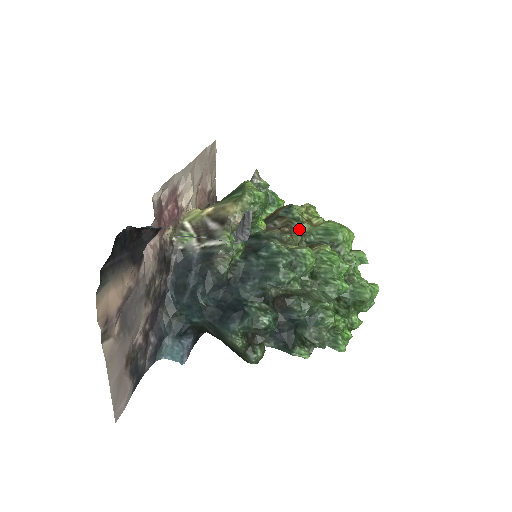
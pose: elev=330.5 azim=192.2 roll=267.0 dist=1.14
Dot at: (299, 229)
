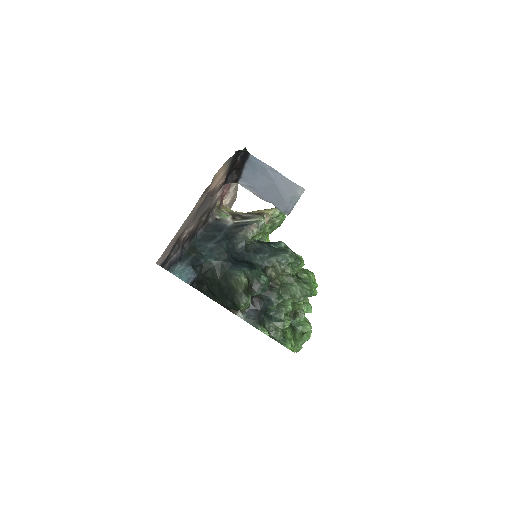
Dot at: occluded
